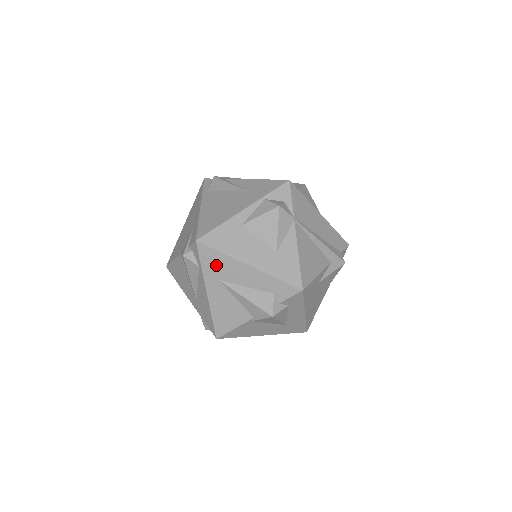
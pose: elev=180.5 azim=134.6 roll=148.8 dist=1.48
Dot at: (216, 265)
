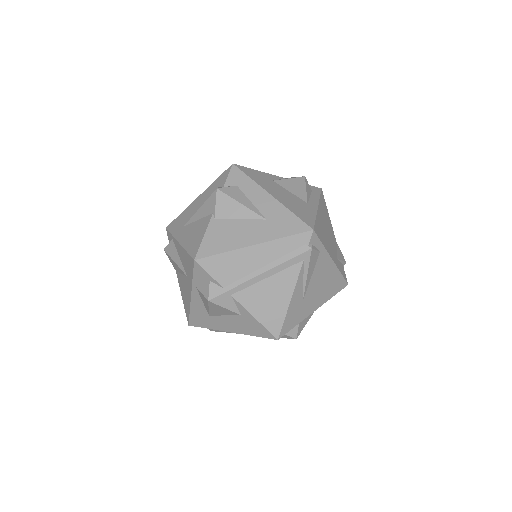
Dot at: (180, 223)
